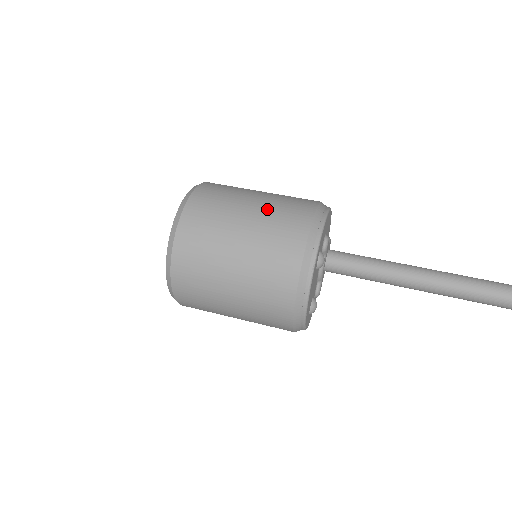
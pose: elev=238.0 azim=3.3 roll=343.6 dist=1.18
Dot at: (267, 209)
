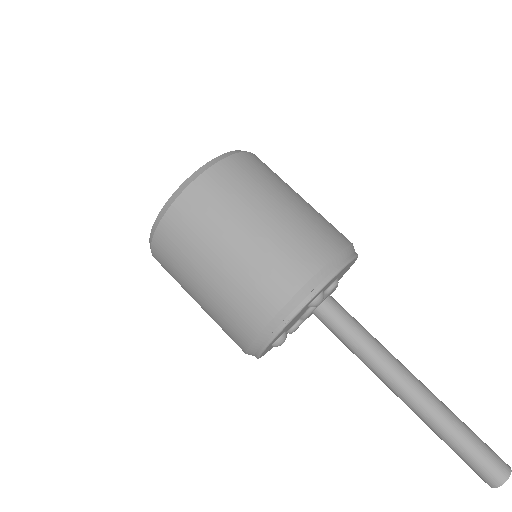
Dot at: (298, 216)
